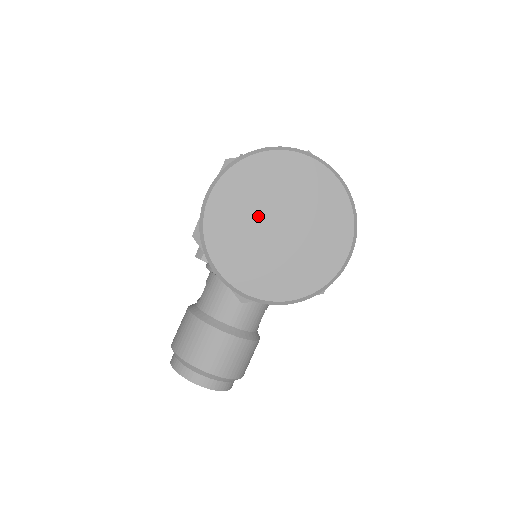
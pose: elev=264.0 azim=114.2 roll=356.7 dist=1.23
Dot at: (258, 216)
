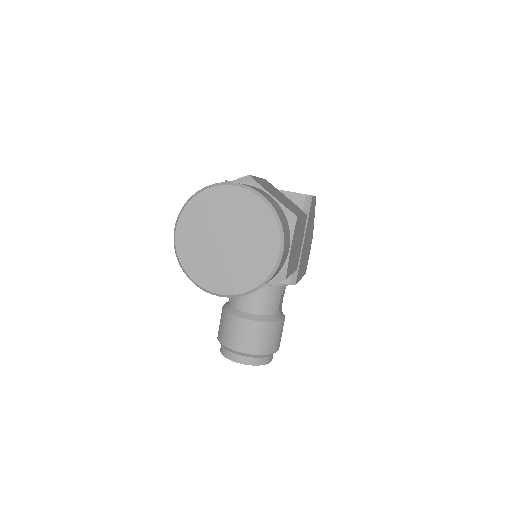
Dot at: (210, 237)
